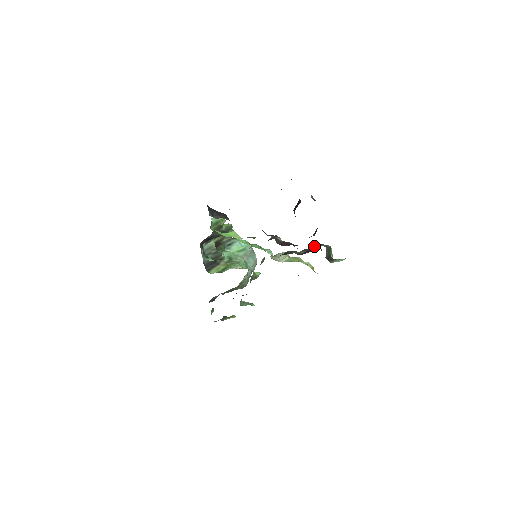
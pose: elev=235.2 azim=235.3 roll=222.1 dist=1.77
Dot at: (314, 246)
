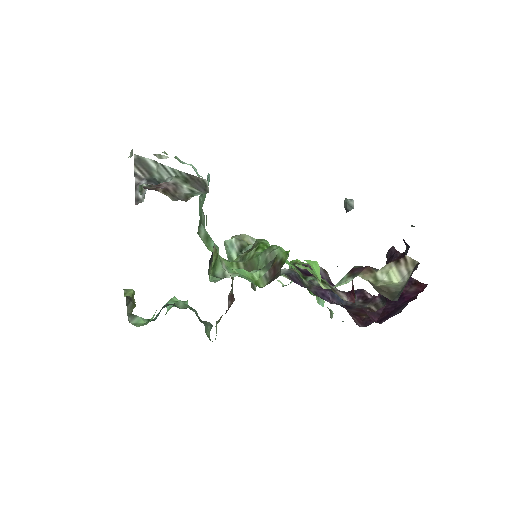
Dot at: (335, 294)
